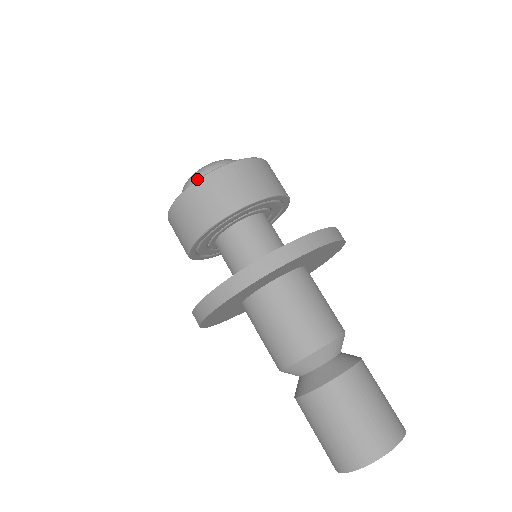
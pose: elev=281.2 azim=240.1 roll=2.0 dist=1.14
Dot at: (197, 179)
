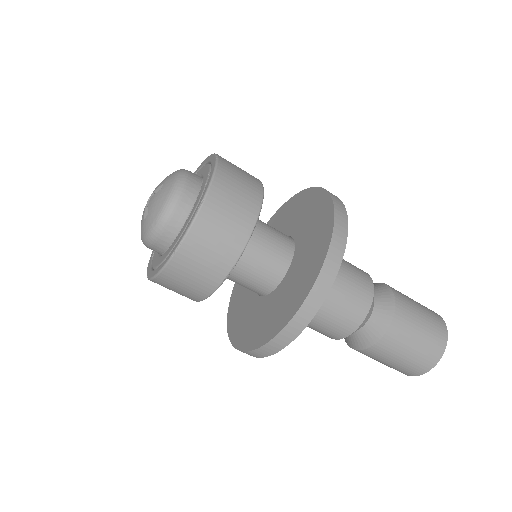
Dot at: (181, 197)
